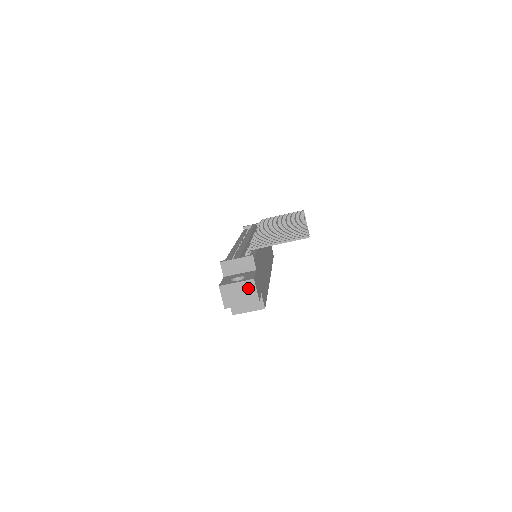
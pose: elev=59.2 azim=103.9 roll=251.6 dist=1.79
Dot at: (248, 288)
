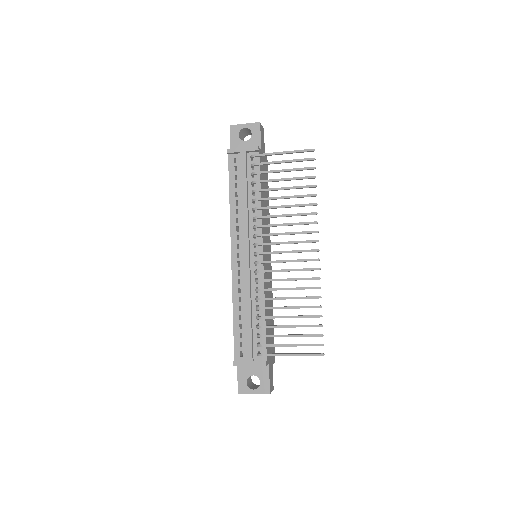
Dot at: occluded
